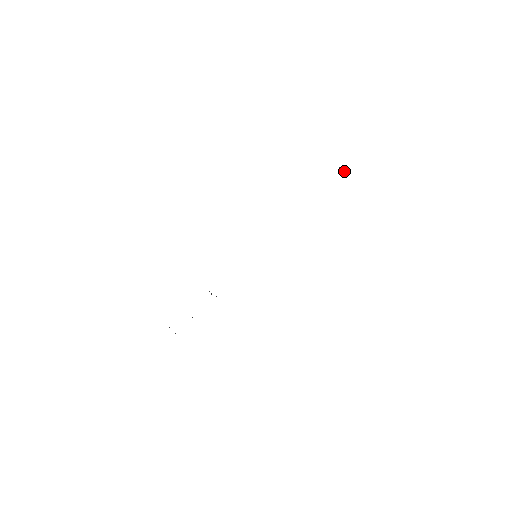
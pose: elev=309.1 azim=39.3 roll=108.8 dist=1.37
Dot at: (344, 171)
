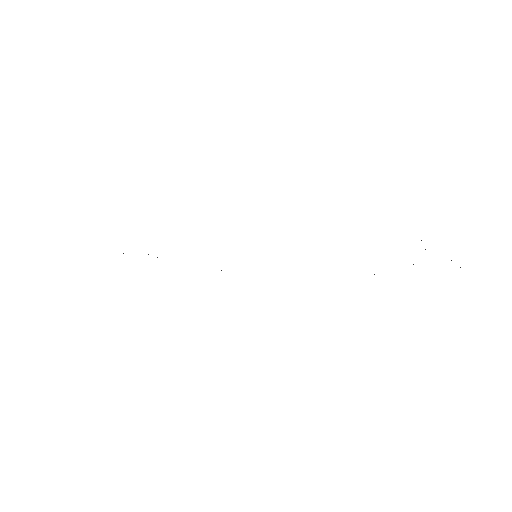
Dot at: (451, 260)
